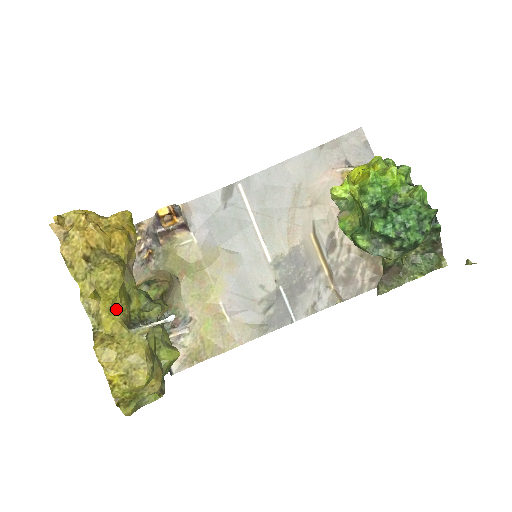
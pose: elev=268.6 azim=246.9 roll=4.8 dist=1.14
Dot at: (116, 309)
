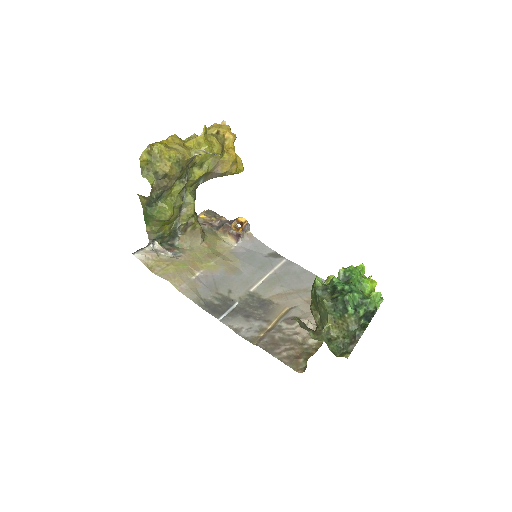
Dot at: (199, 148)
